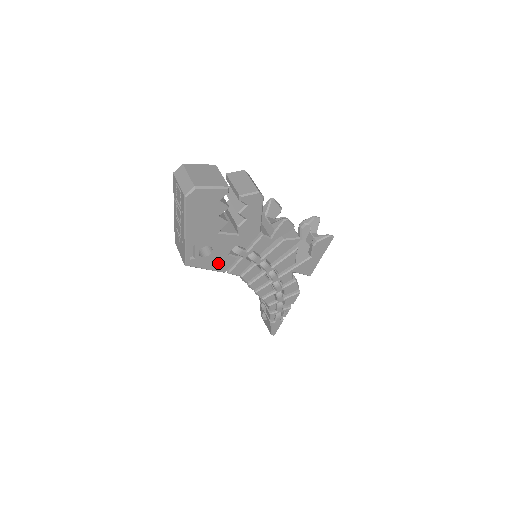
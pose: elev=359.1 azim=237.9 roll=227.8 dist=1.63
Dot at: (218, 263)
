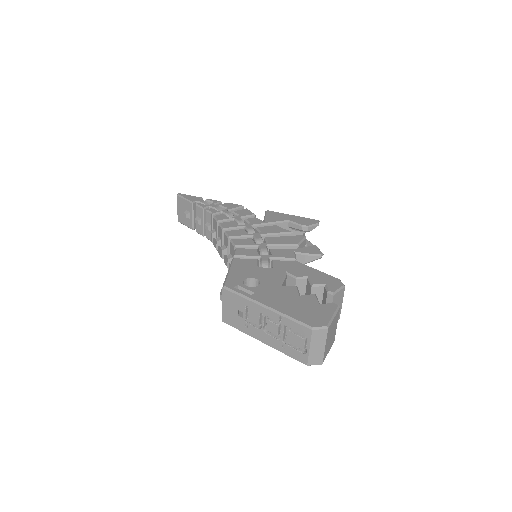
Dot at: occluded
